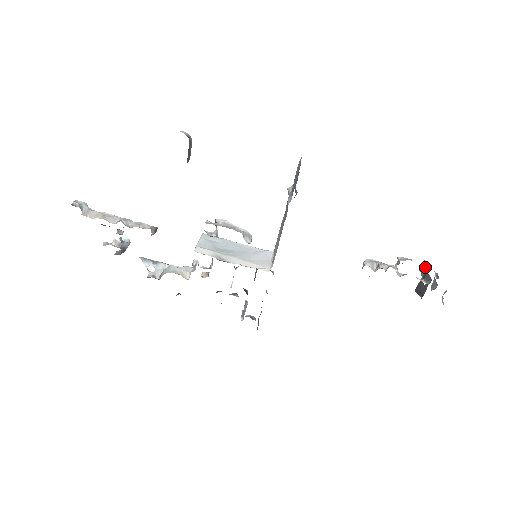
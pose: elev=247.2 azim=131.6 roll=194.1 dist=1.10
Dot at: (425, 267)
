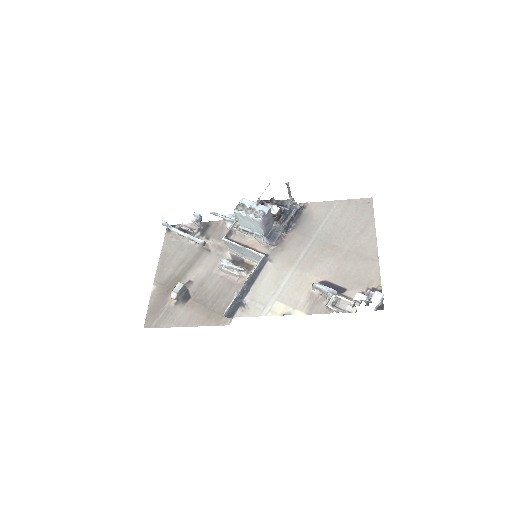
Dot at: occluded
